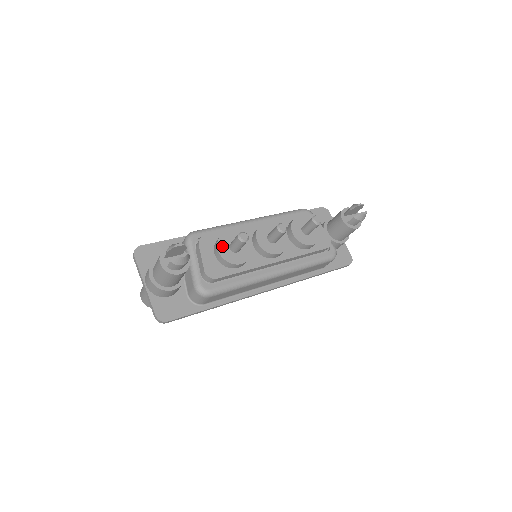
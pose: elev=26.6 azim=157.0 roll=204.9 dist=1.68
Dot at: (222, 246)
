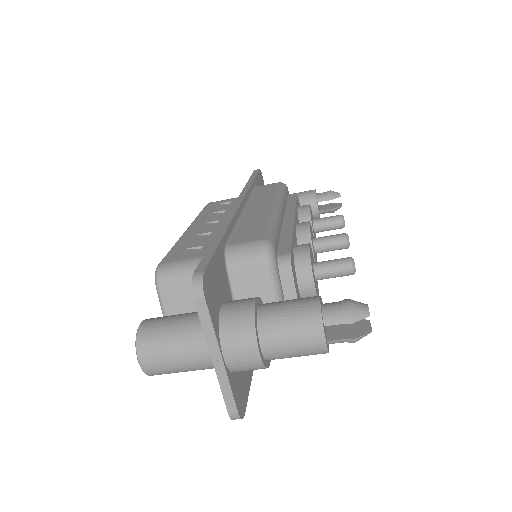
Dot at: (313, 273)
